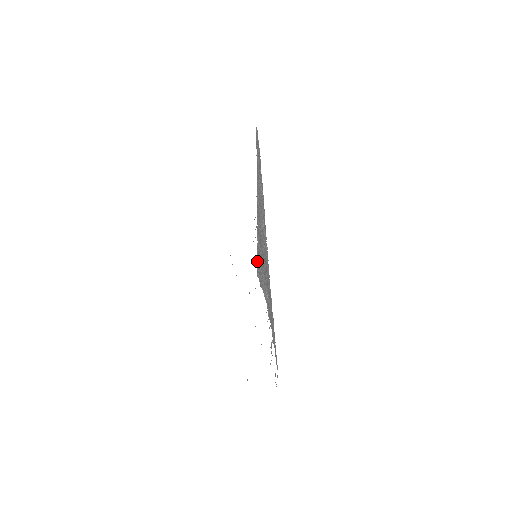
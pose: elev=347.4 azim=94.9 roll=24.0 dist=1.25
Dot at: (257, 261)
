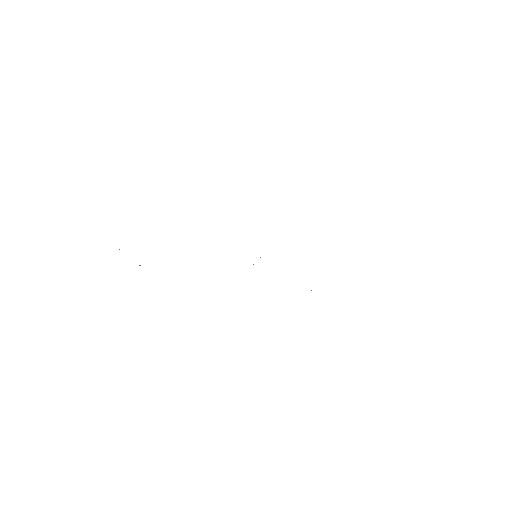
Dot at: occluded
